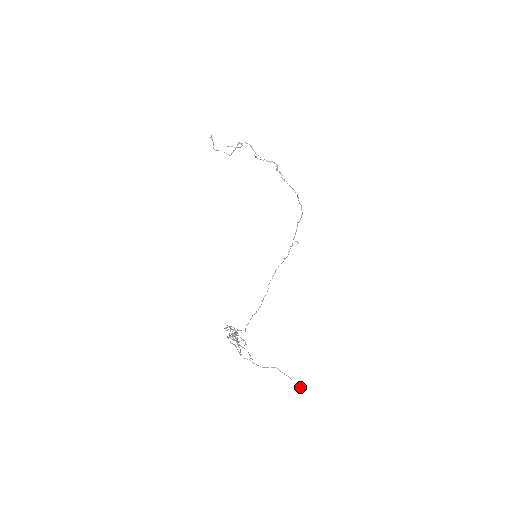
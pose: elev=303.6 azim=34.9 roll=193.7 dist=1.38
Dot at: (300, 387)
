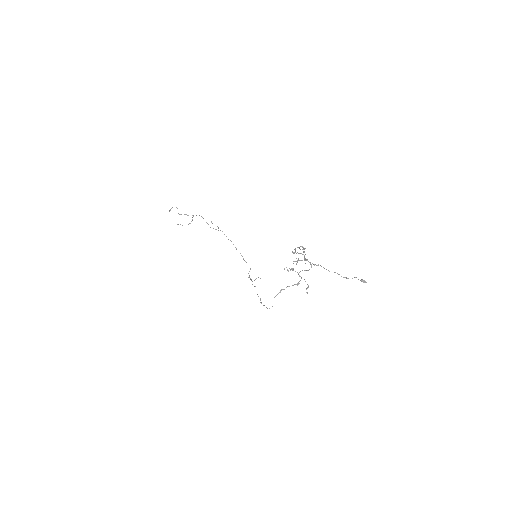
Dot at: (364, 280)
